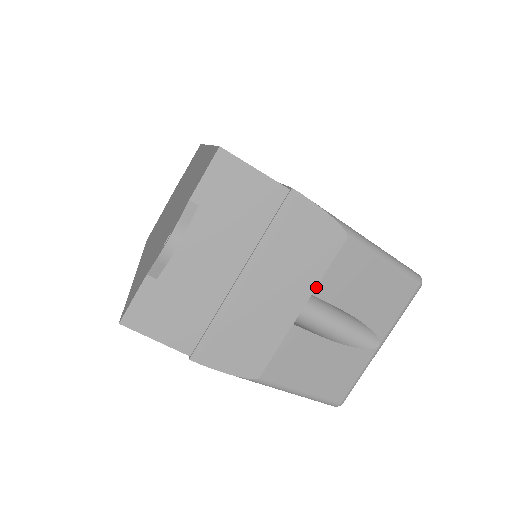
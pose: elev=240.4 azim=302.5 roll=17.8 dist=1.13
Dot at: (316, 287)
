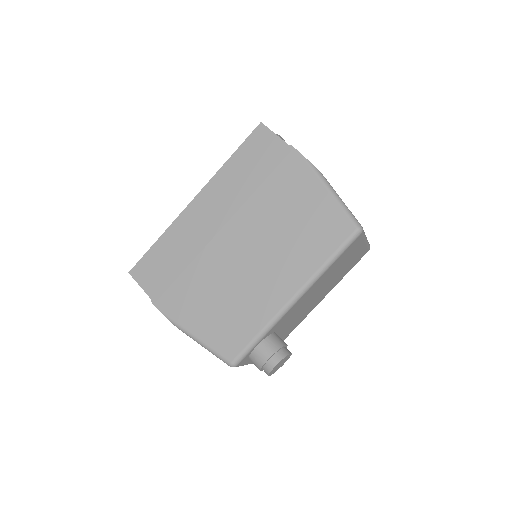
Dot at: occluded
